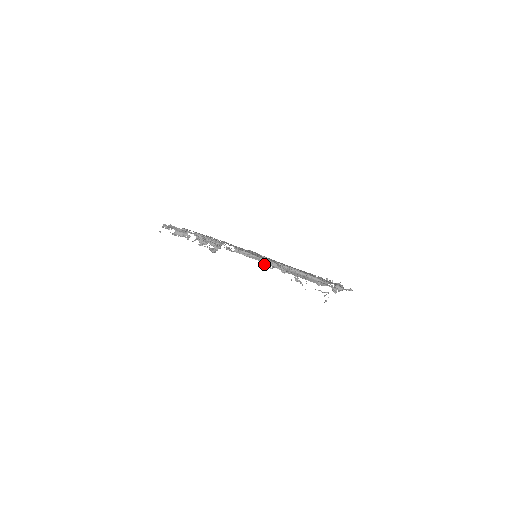
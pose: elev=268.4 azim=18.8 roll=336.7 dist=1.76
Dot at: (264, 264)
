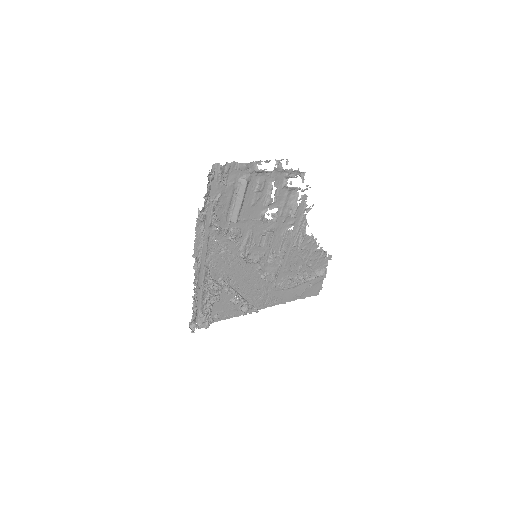
Dot at: occluded
